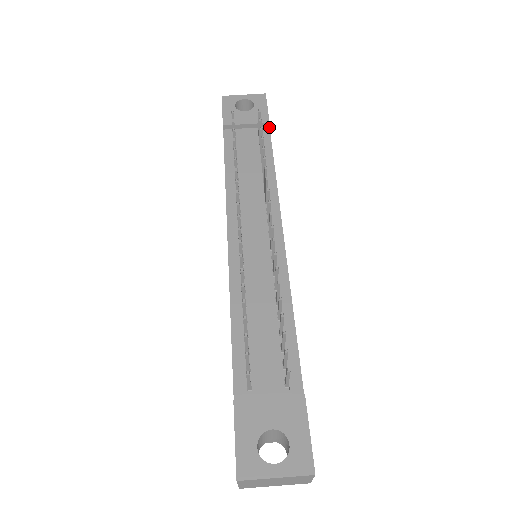
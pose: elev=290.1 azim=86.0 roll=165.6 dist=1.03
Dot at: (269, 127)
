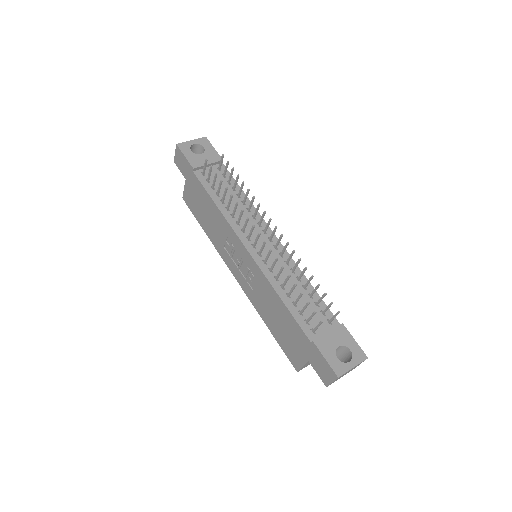
Dot at: (222, 163)
